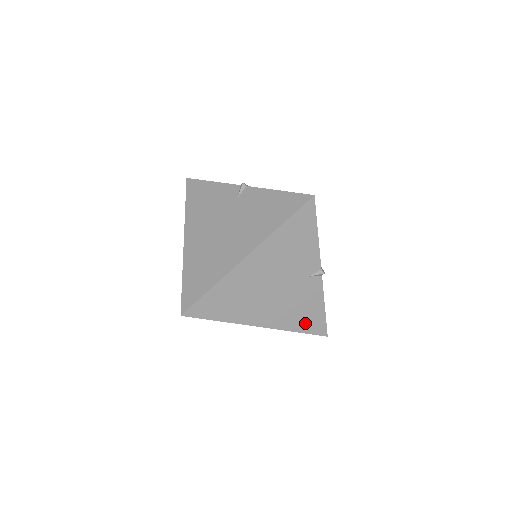
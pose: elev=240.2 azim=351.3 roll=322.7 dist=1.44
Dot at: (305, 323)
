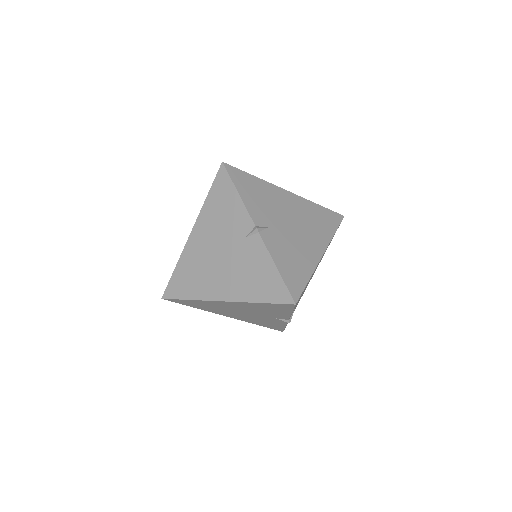
Dot at: (266, 325)
